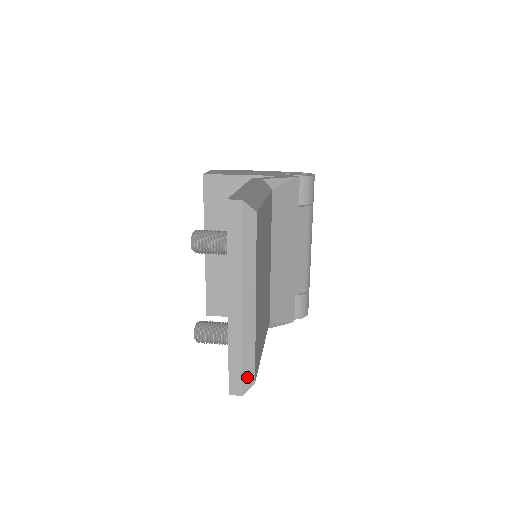
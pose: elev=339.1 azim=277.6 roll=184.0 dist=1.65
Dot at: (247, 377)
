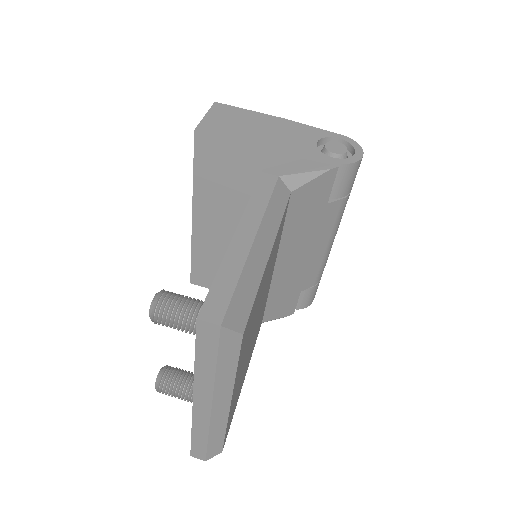
Dot at: (213, 450)
